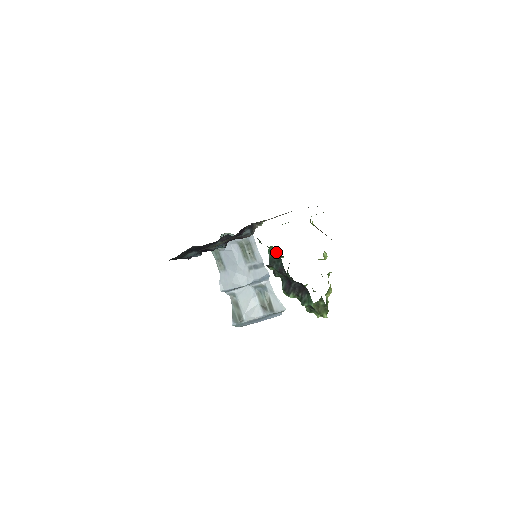
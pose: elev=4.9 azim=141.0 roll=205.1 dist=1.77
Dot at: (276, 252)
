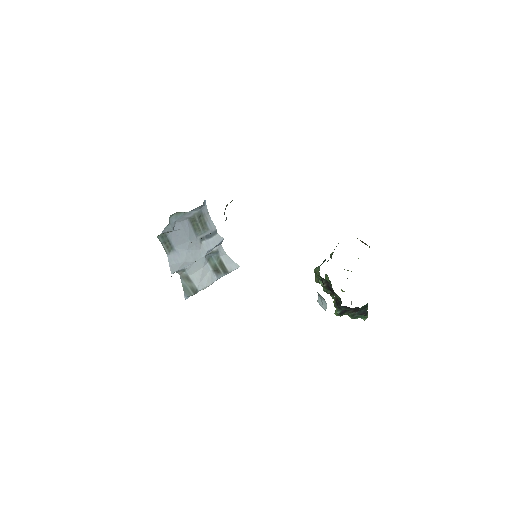
Dot at: (366, 304)
